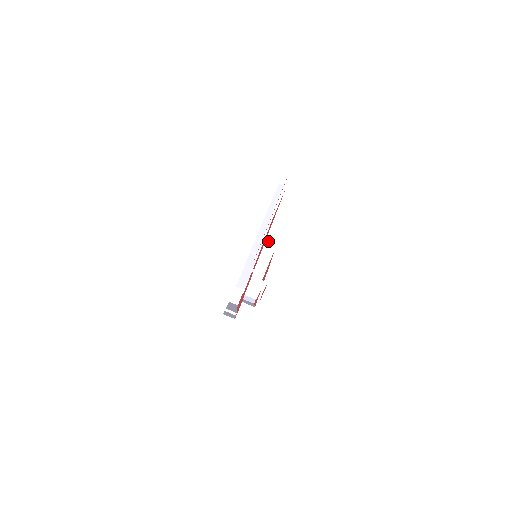
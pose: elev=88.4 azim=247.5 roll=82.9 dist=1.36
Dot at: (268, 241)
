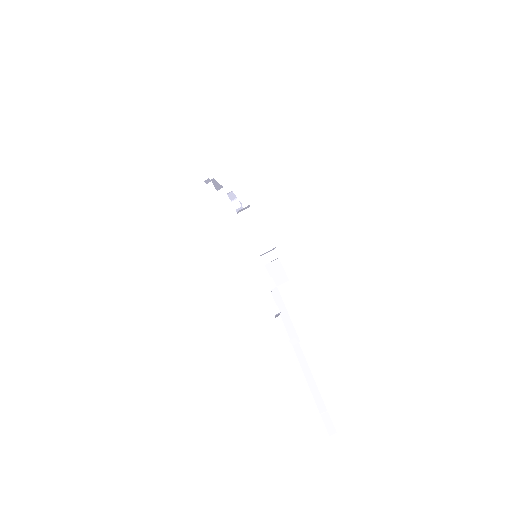
Dot at: occluded
